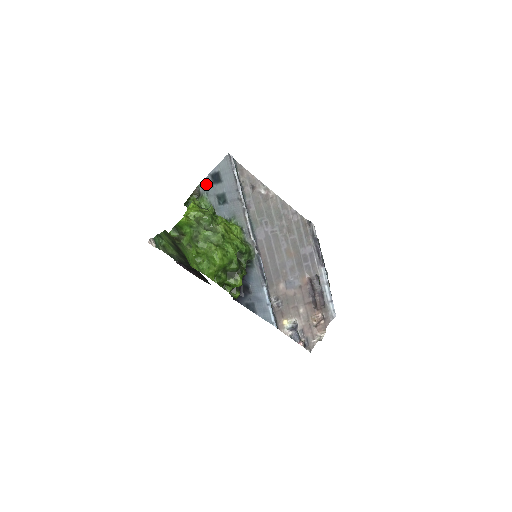
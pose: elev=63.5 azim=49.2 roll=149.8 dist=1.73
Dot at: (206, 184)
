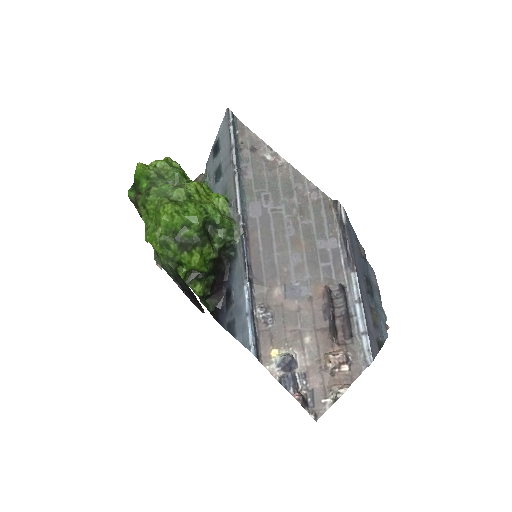
Dot at: (209, 164)
